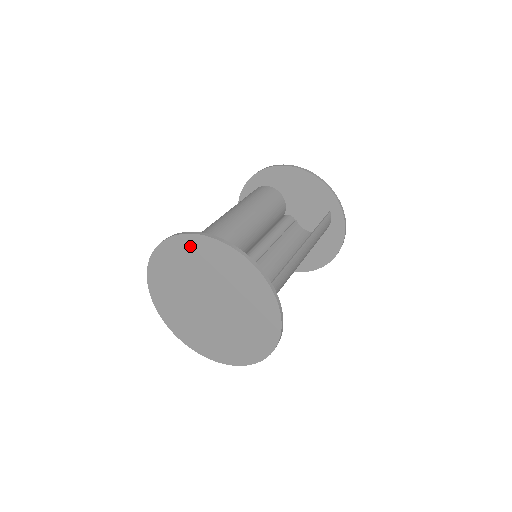
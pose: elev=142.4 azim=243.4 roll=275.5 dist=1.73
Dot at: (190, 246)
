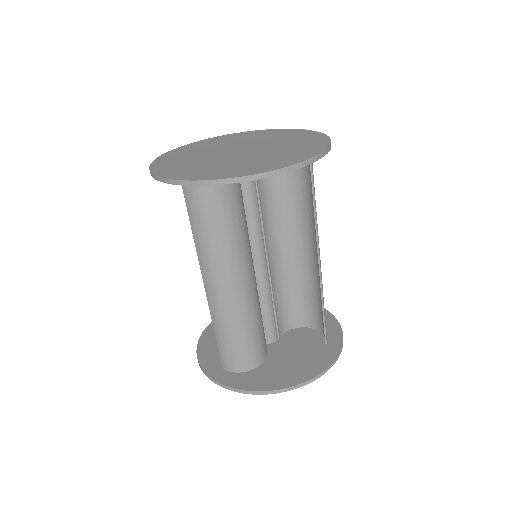
Dot at: occluded
